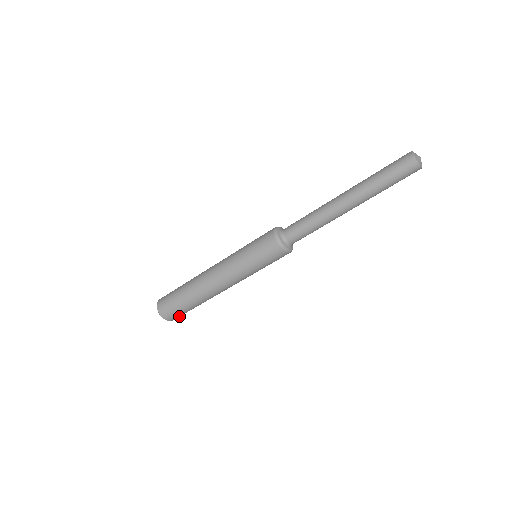
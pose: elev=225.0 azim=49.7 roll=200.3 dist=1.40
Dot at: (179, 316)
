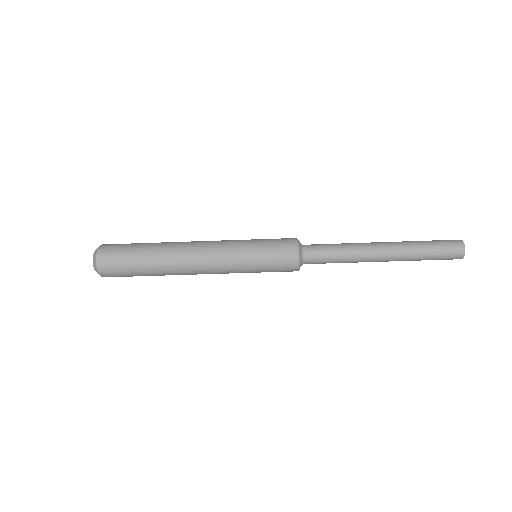
Dot at: occluded
